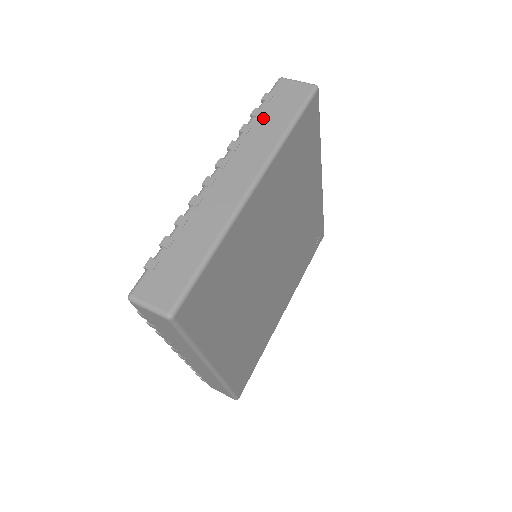
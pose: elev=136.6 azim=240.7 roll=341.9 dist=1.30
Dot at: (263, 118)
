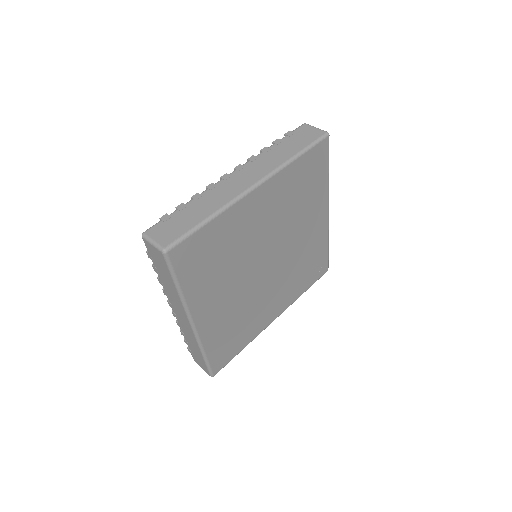
Dot at: (281, 146)
